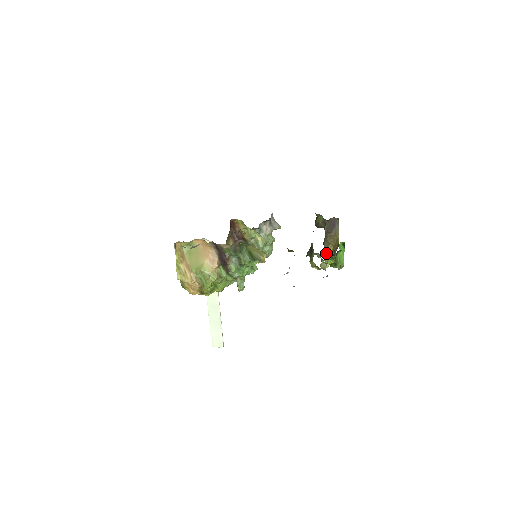
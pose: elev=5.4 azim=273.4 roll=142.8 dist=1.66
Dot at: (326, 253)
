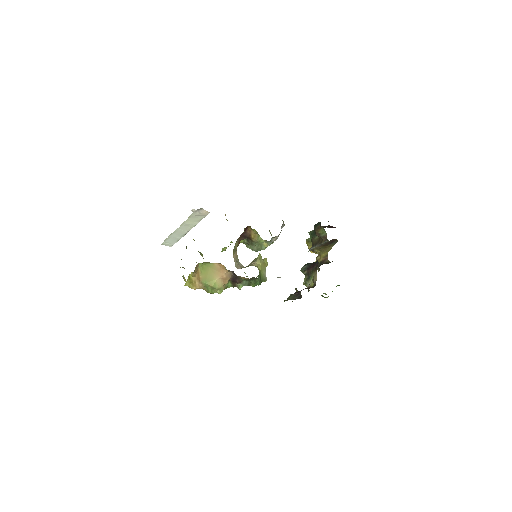
Dot at: (311, 250)
